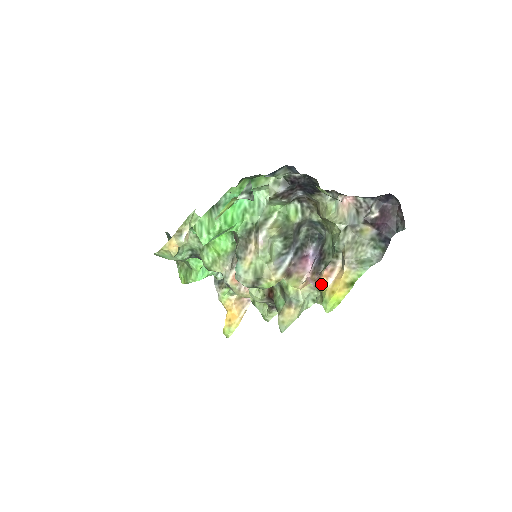
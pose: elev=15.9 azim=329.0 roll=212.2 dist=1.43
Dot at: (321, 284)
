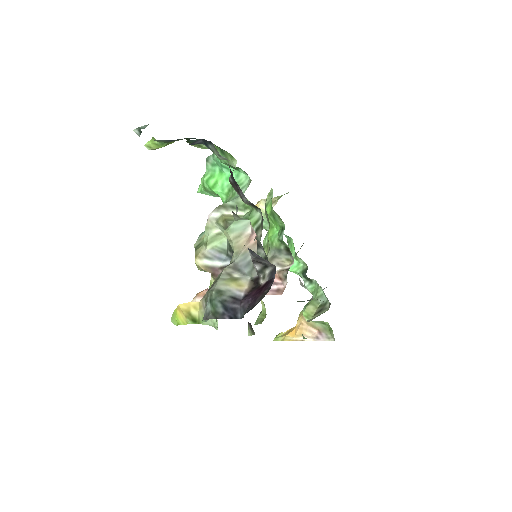
Dot at: occluded
